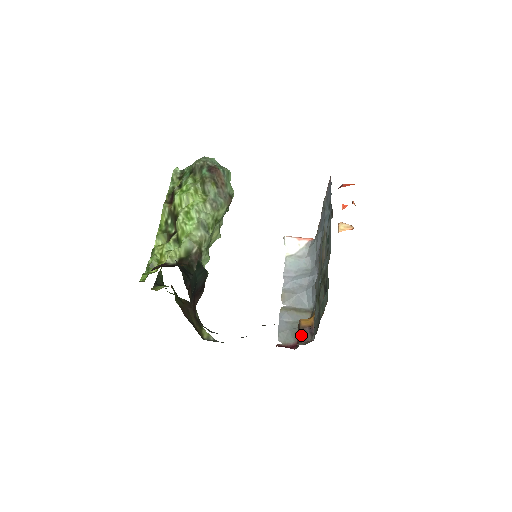
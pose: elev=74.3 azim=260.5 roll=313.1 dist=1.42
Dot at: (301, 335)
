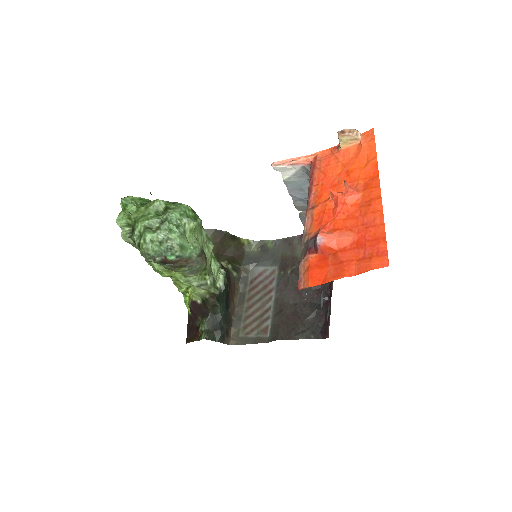
Dot at: occluded
